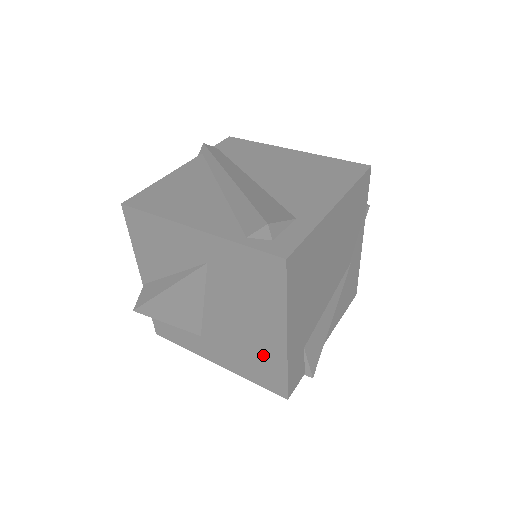
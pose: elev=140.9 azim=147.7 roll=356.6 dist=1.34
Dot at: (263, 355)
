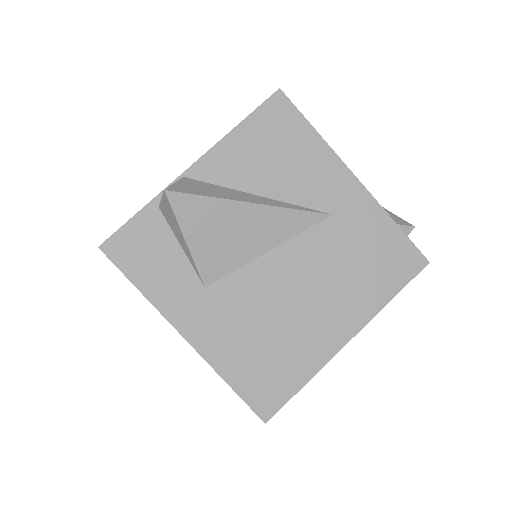
Dot at: (292, 349)
